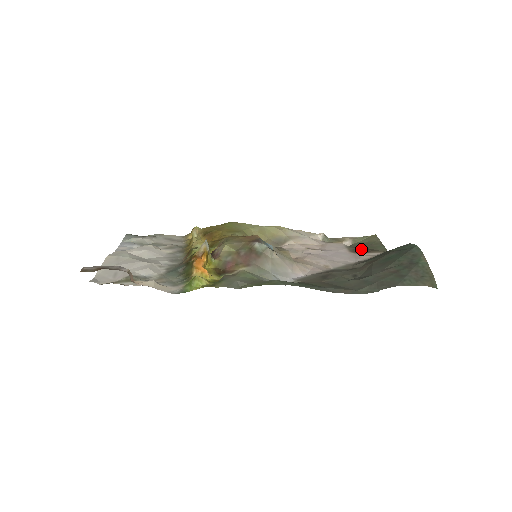
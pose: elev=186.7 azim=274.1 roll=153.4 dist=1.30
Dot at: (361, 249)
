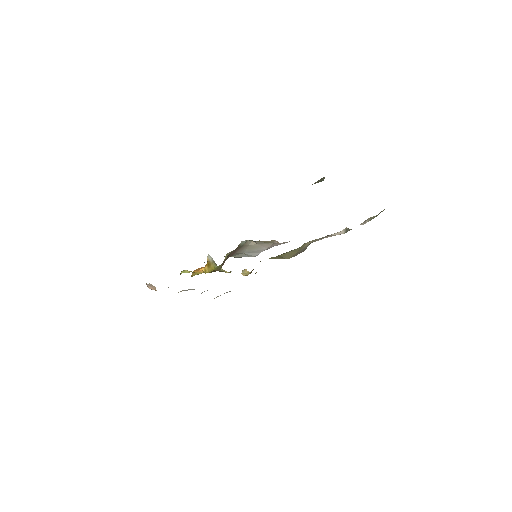
Dot at: occluded
